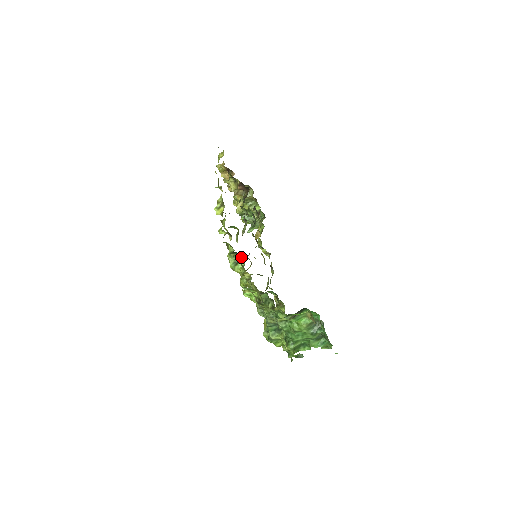
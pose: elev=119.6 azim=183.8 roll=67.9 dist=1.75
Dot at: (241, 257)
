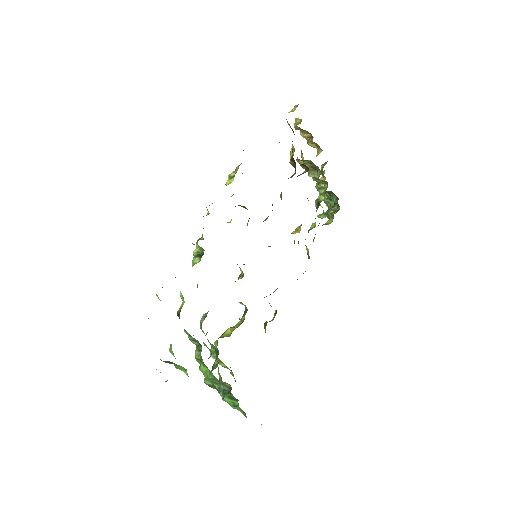
Dot at: occluded
